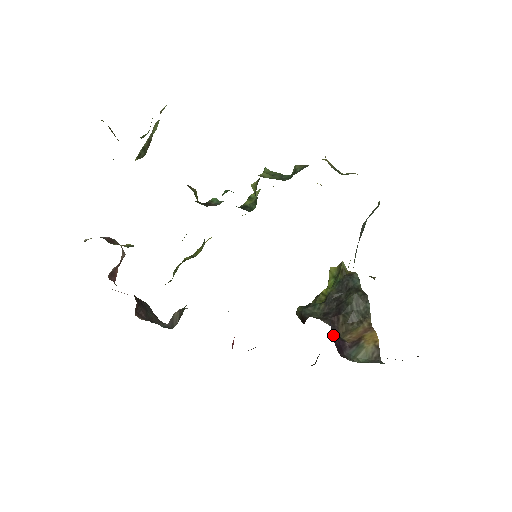
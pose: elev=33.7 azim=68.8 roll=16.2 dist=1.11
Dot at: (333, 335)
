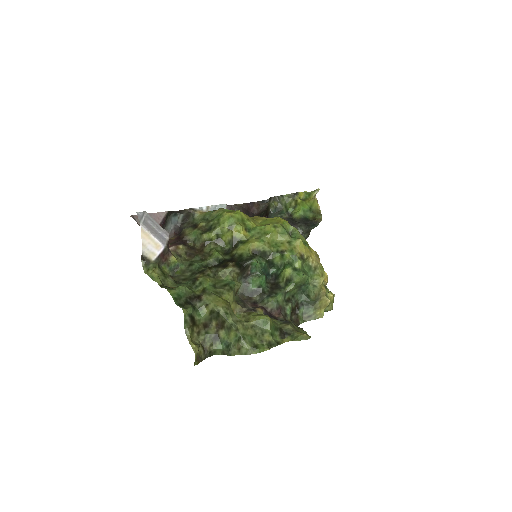
Dot at: occluded
